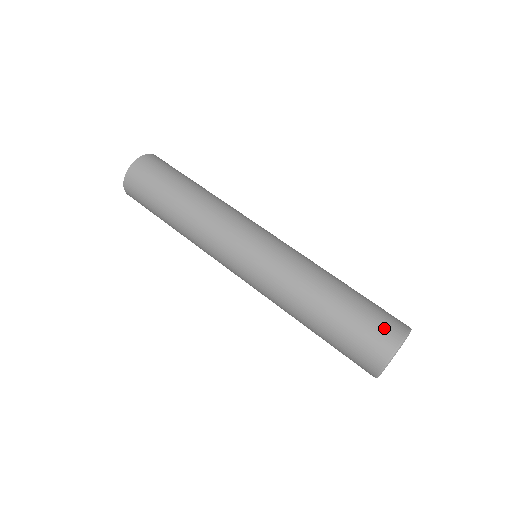
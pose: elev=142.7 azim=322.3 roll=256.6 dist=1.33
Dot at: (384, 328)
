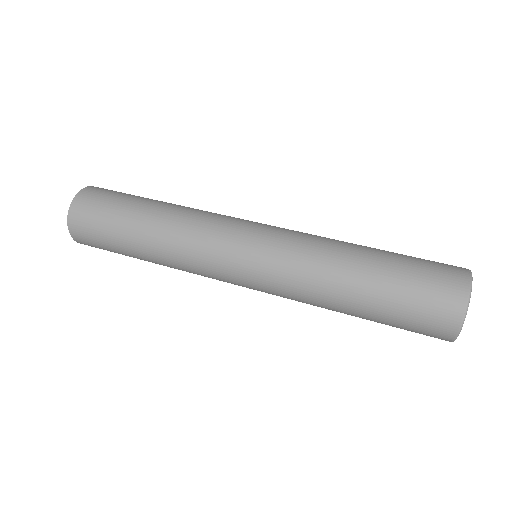
Dot at: (443, 271)
